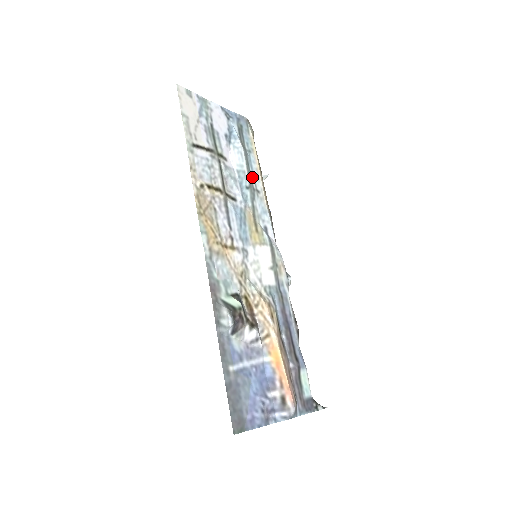
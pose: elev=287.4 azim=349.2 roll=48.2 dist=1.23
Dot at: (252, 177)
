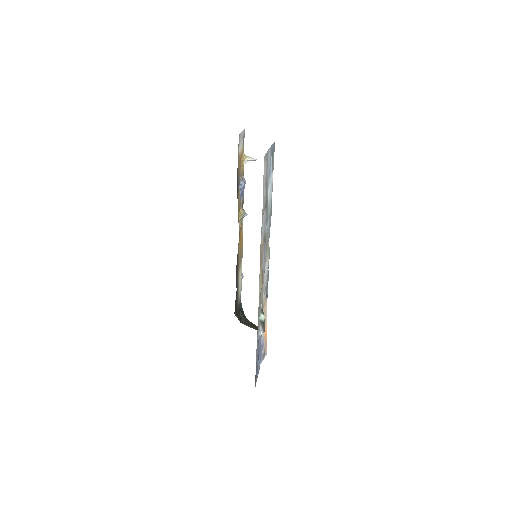
Dot at: (271, 202)
